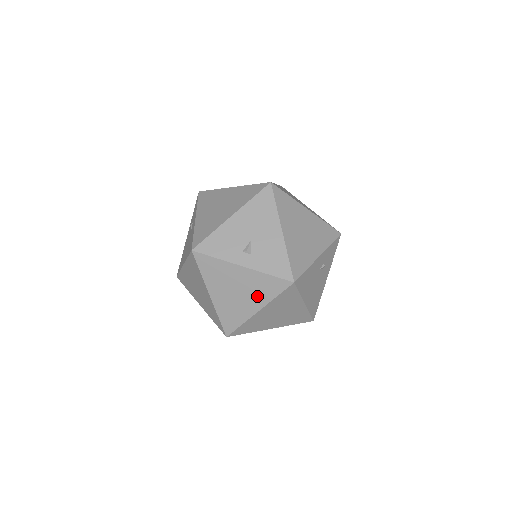
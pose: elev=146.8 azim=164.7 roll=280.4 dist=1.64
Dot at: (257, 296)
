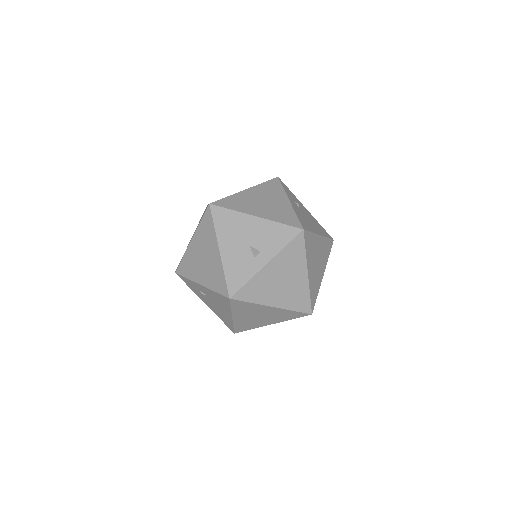
Dot at: (296, 267)
